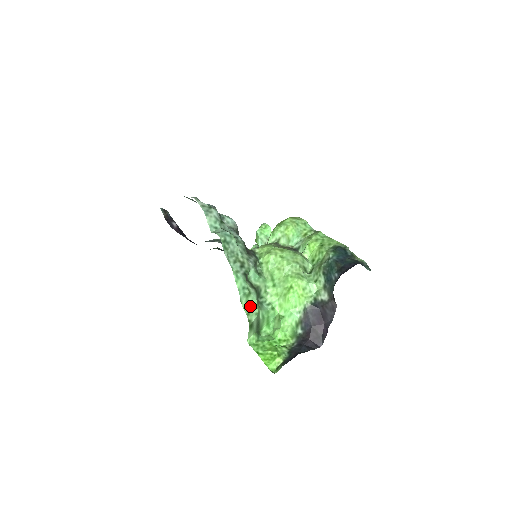
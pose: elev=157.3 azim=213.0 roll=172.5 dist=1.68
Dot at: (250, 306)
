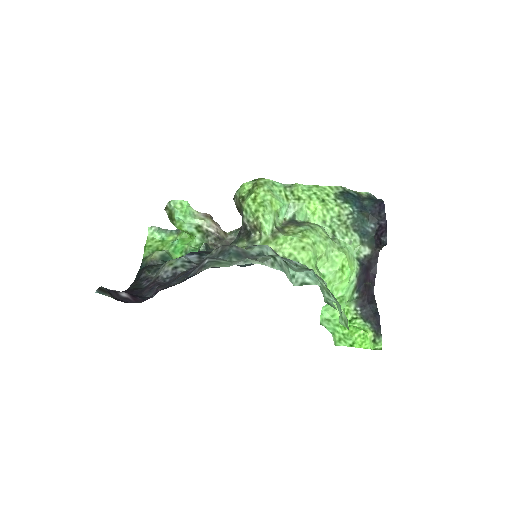
Dot at: (342, 318)
